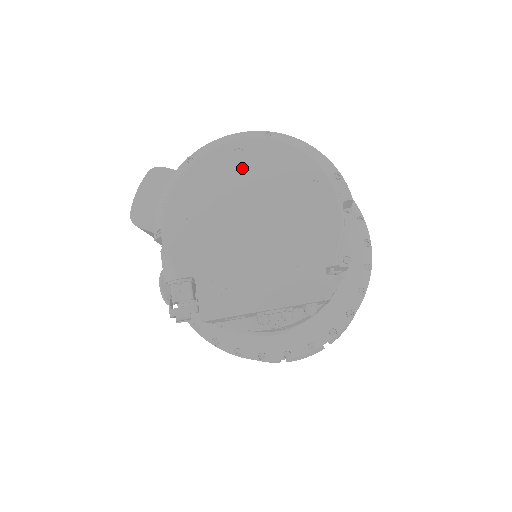
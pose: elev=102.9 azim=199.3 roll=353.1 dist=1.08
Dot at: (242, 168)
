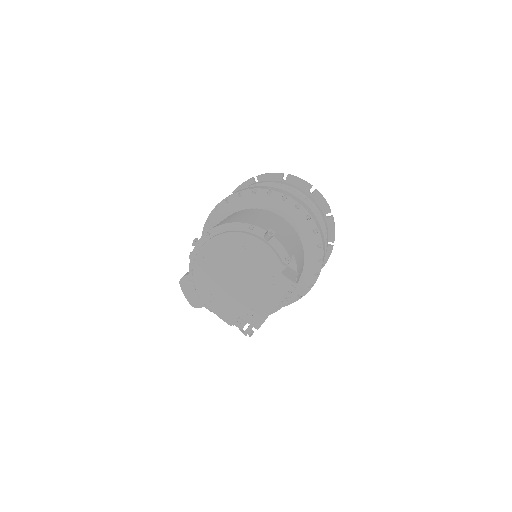
Dot at: (213, 262)
